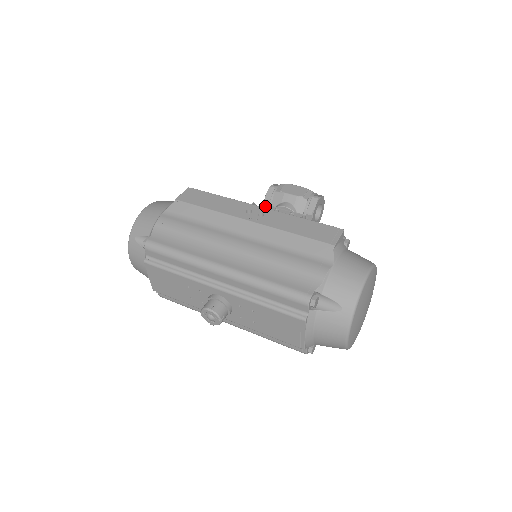
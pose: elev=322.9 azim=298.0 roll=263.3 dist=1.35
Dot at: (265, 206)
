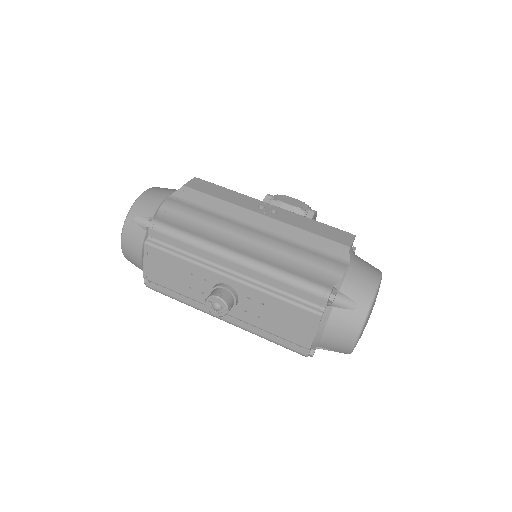
Dot at: occluded
